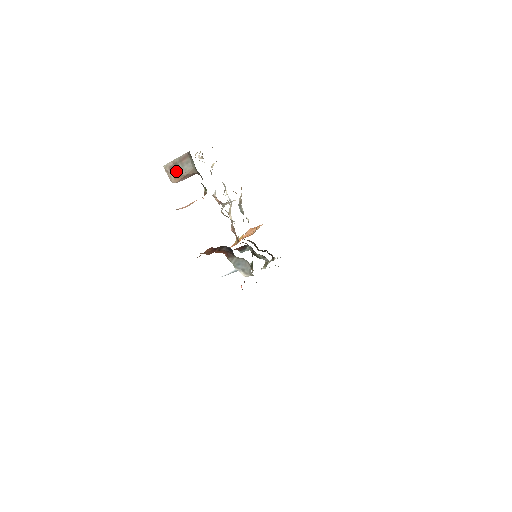
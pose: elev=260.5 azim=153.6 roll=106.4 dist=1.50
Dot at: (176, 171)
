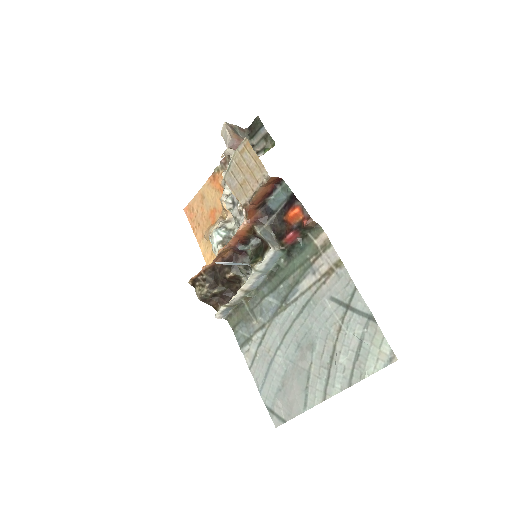
Dot at: (235, 131)
